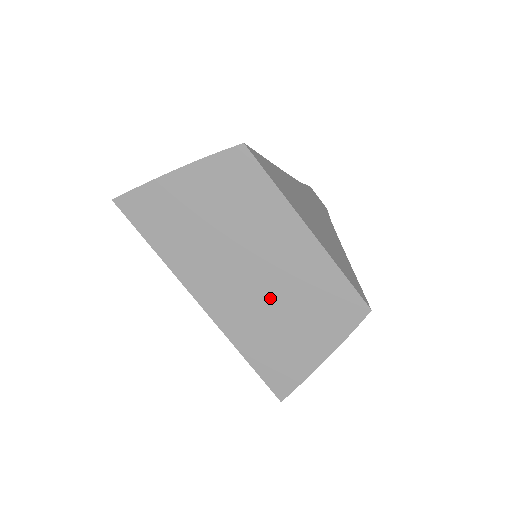
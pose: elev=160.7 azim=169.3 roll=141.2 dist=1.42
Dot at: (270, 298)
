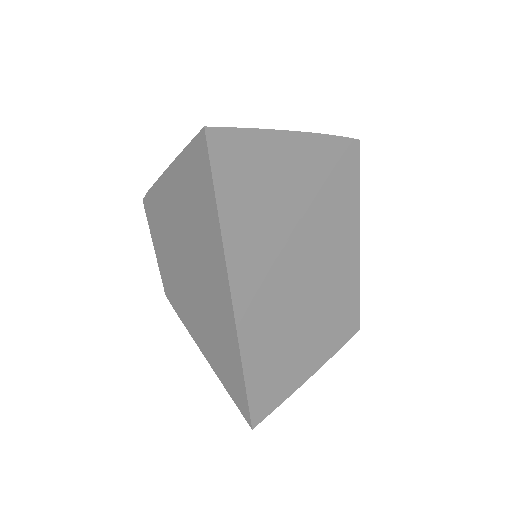
Dot at: (301, 308)
